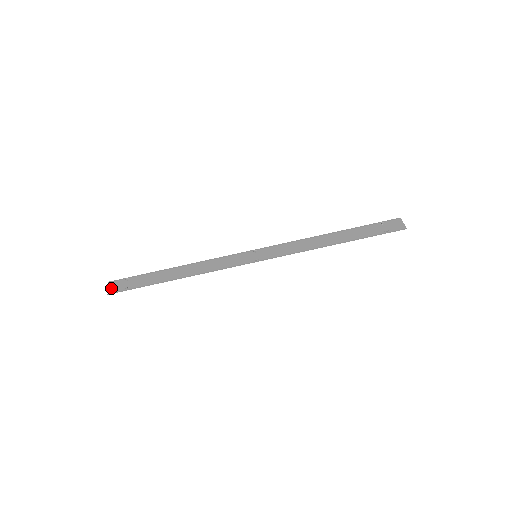
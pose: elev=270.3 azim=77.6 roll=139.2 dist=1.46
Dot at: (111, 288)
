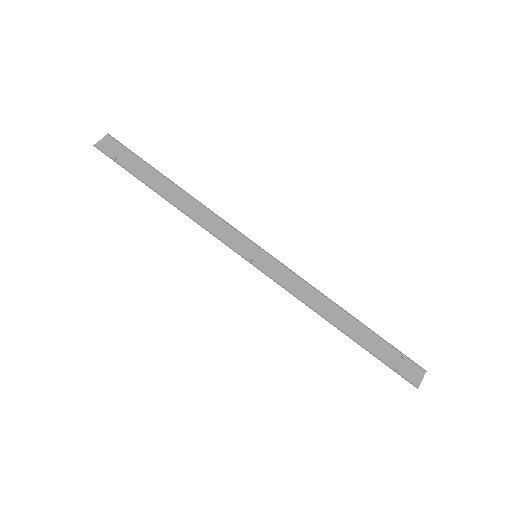
Dot at: (103, 142)
